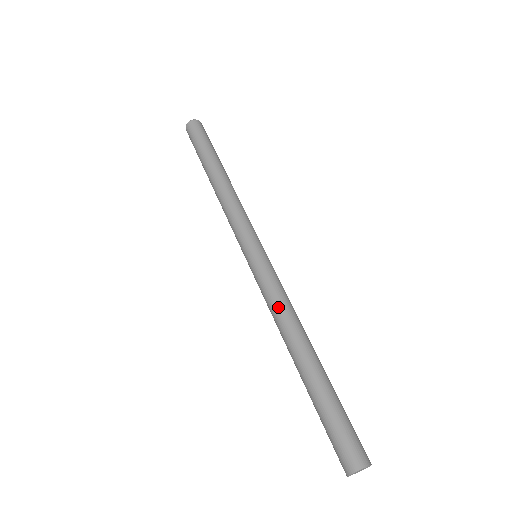
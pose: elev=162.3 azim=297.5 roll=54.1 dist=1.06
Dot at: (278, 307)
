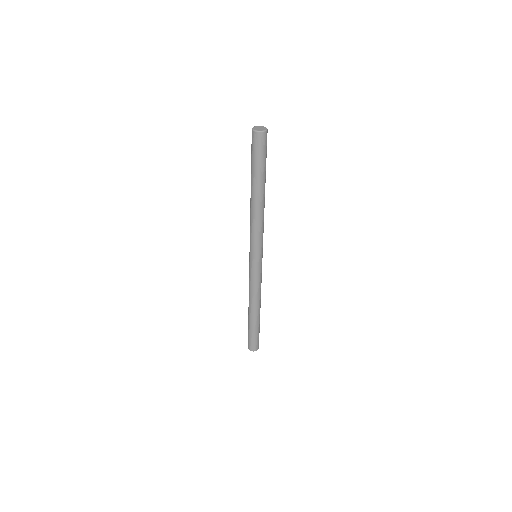
Dot at: (249, 288)
